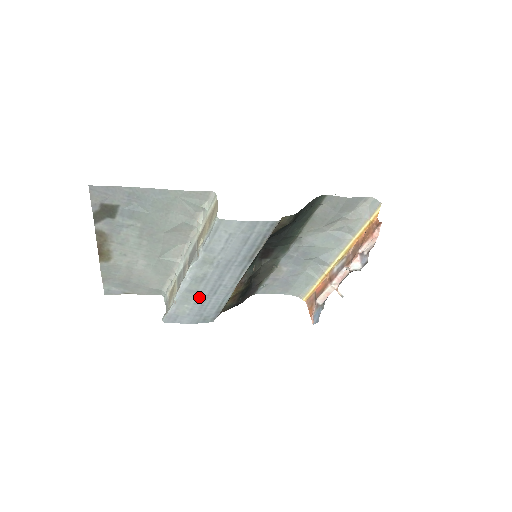
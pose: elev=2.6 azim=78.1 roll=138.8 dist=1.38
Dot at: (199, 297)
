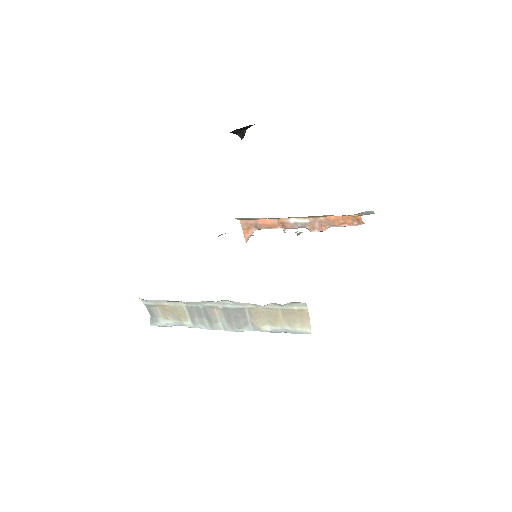
Dot at: occluded
